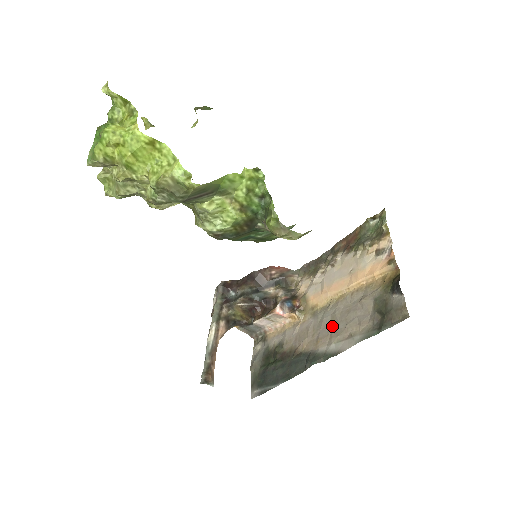
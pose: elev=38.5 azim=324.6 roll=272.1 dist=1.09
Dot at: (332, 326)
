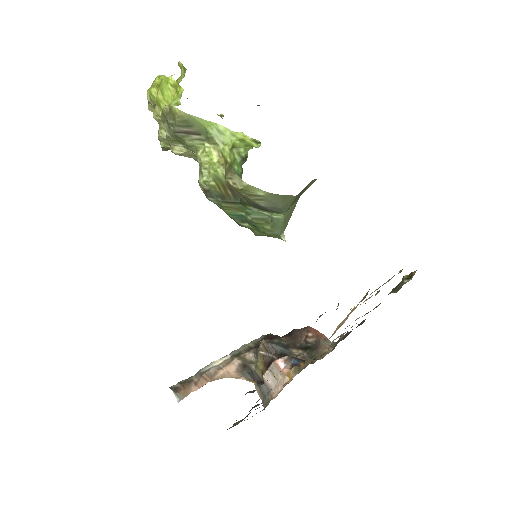
Dot at: occluded
